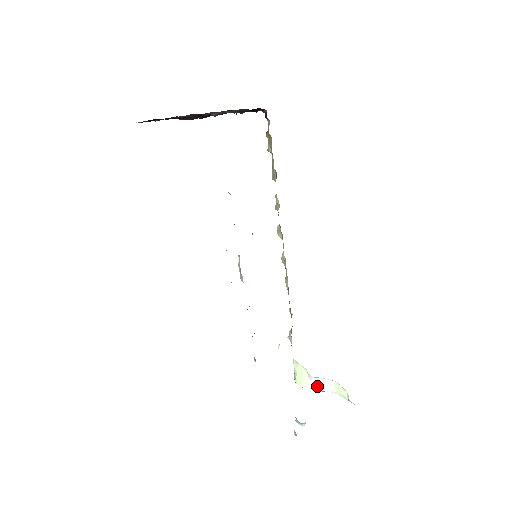
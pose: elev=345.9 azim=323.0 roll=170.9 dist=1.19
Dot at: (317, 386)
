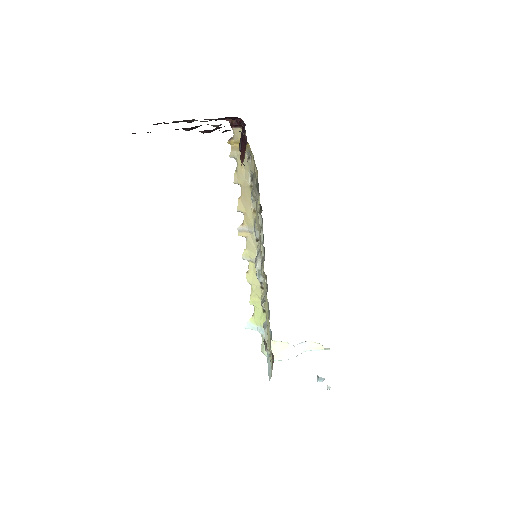
Dot at: (296, 352)
